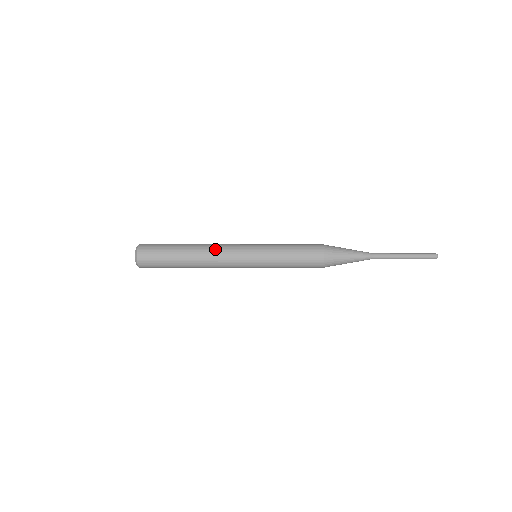
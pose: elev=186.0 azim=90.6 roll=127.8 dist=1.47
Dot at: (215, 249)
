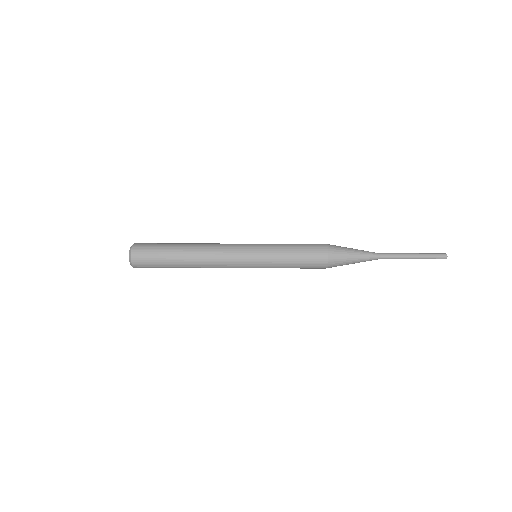
Dot at: (214, 243)
